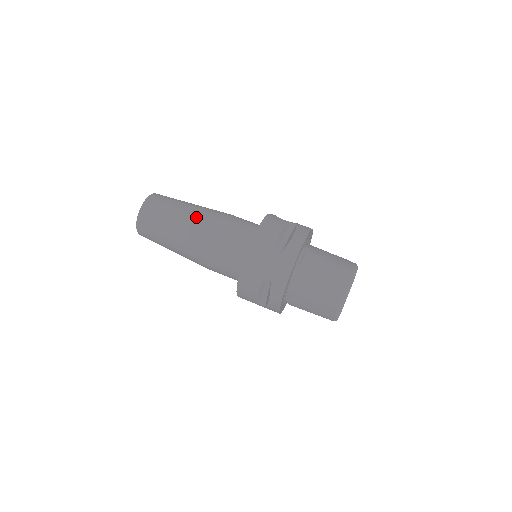
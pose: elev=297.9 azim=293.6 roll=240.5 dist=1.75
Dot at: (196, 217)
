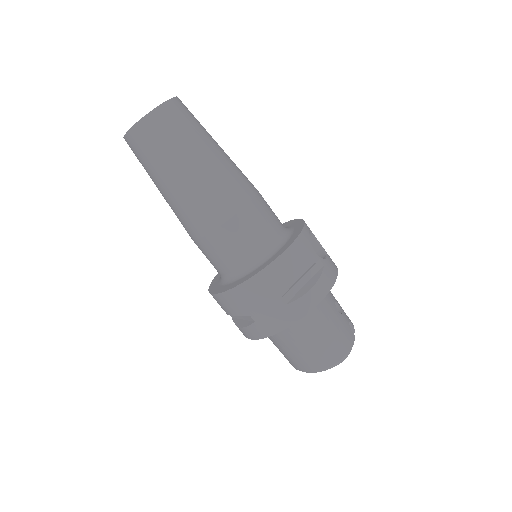
Dot at: (211, 183)
